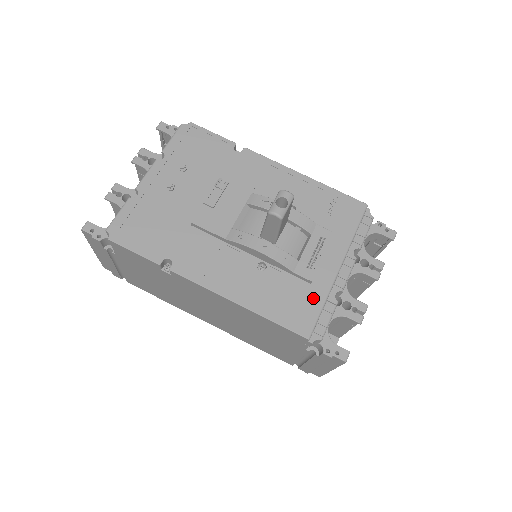
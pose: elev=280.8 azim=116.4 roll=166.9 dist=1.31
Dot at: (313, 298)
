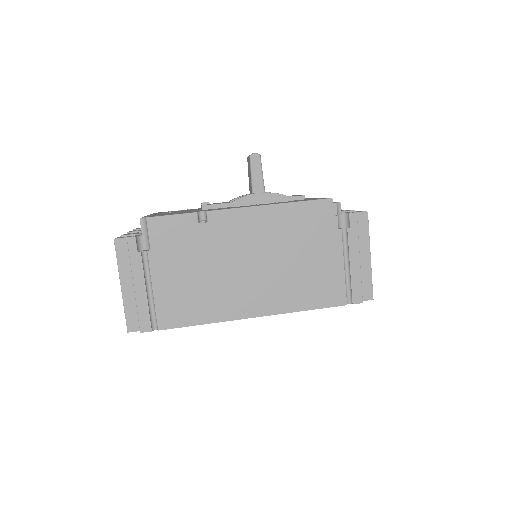
Dot at: occluded
